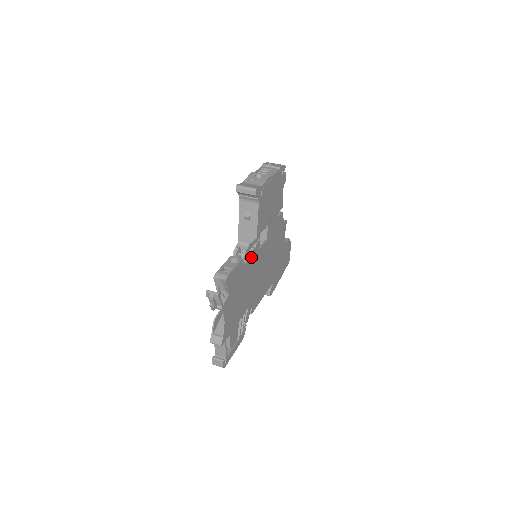
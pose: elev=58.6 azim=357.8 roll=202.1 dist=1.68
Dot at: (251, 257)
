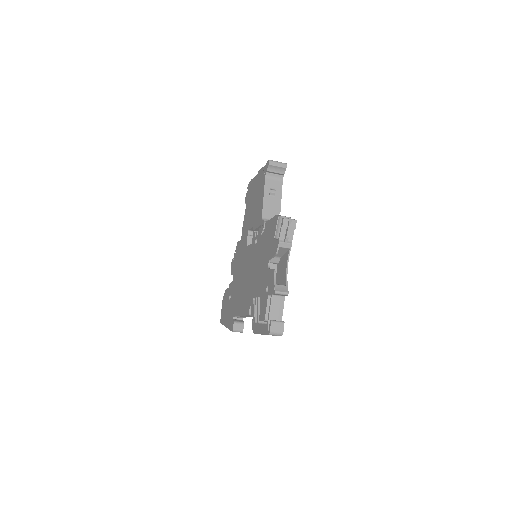
Dot at: occluded
